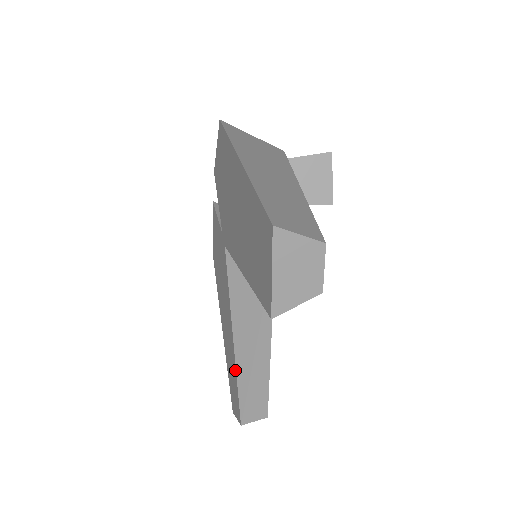
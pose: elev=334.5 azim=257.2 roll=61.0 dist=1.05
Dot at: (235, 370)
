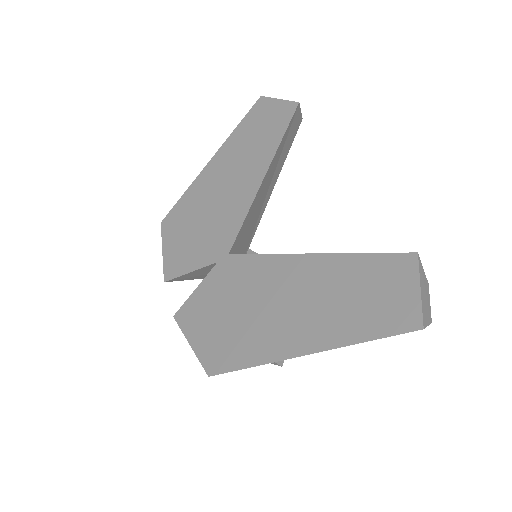
Dot at: (347, 257)
